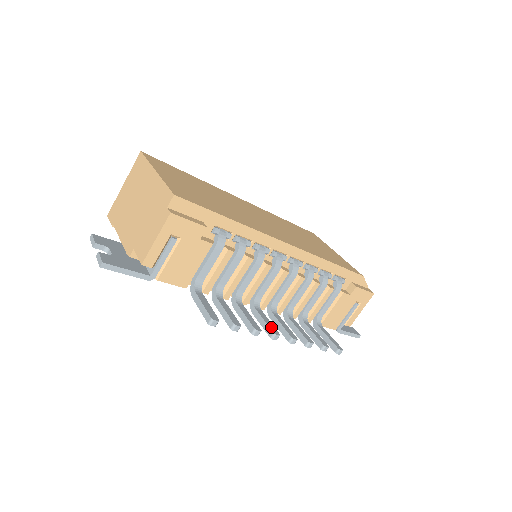
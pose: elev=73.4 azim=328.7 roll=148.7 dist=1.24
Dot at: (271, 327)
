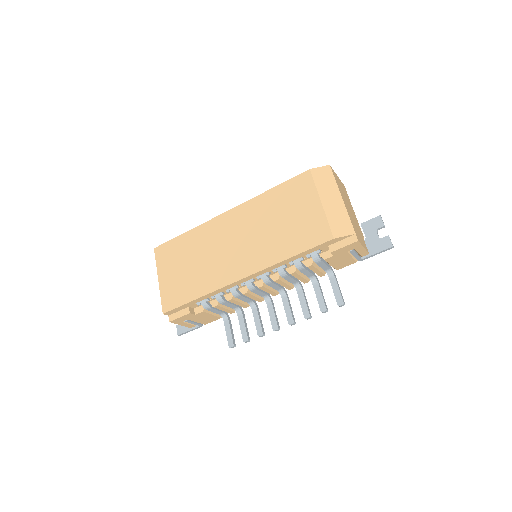
Dot at: (273, 323)
